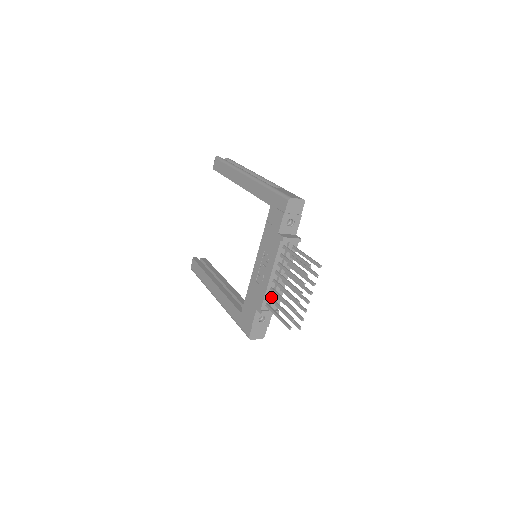
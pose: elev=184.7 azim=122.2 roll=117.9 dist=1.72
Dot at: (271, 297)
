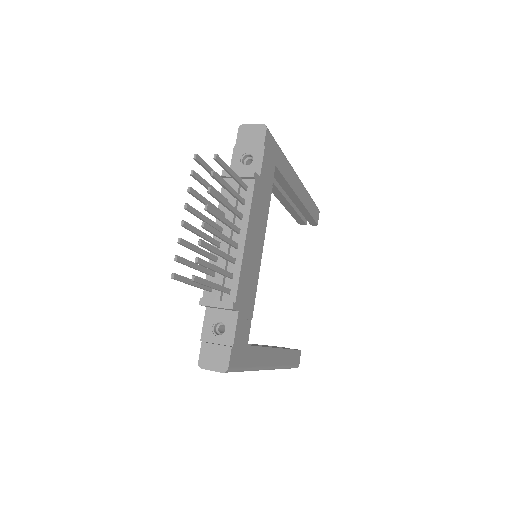
Dot at: (211, 270)
